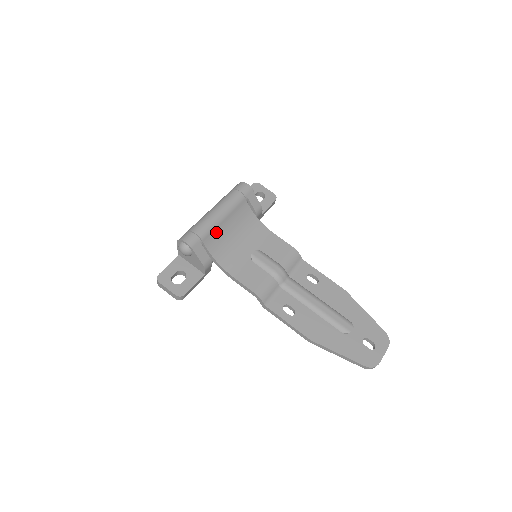
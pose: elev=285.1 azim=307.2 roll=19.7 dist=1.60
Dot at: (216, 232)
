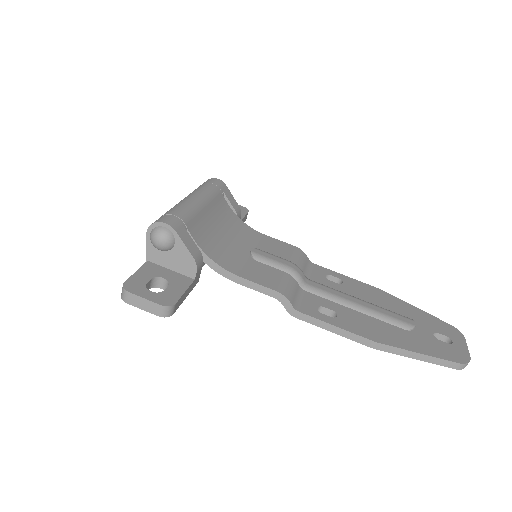
Dot at: (199, 220)
